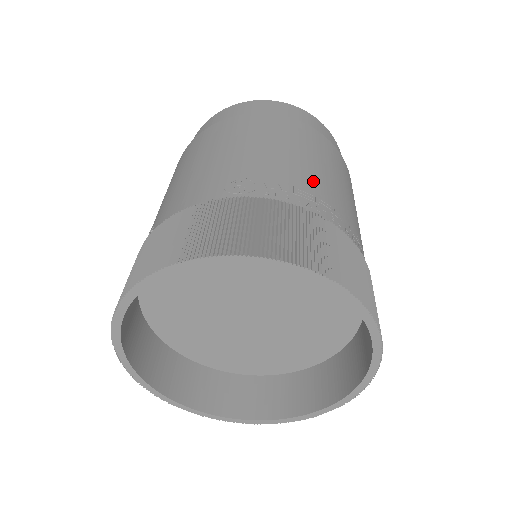
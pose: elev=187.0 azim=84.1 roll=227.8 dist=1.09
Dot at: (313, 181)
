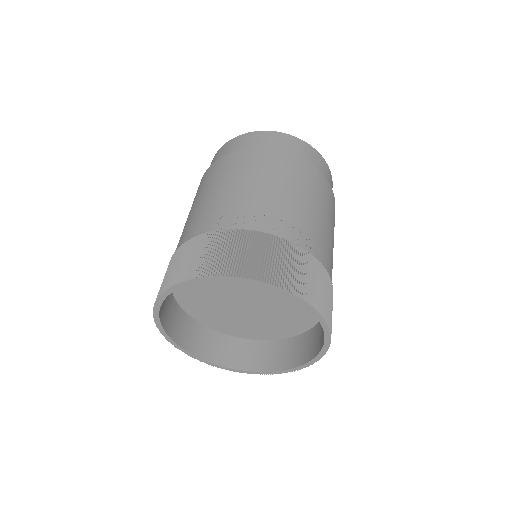
Dot at: (282, 207)
